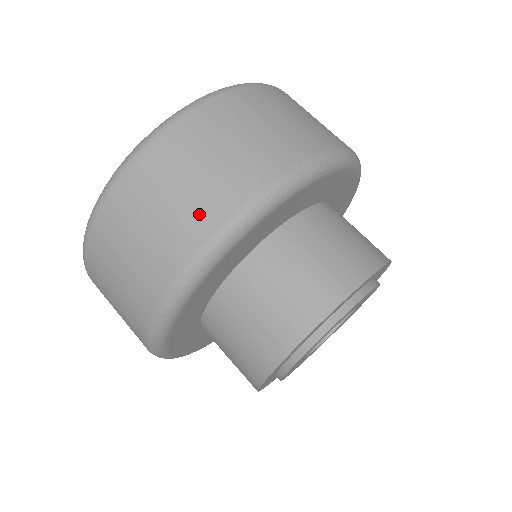
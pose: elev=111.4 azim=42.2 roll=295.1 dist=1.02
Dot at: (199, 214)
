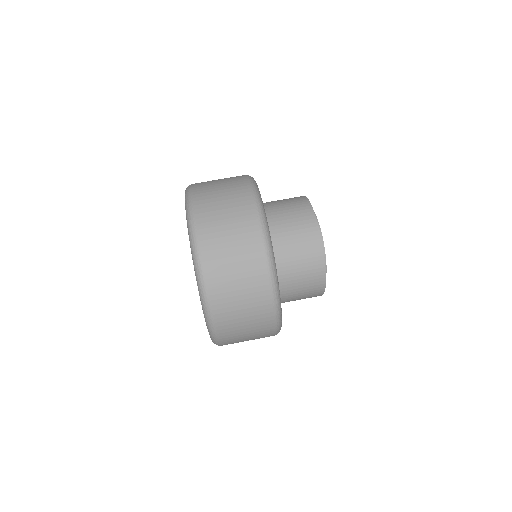
Dot at: (248, 236)
